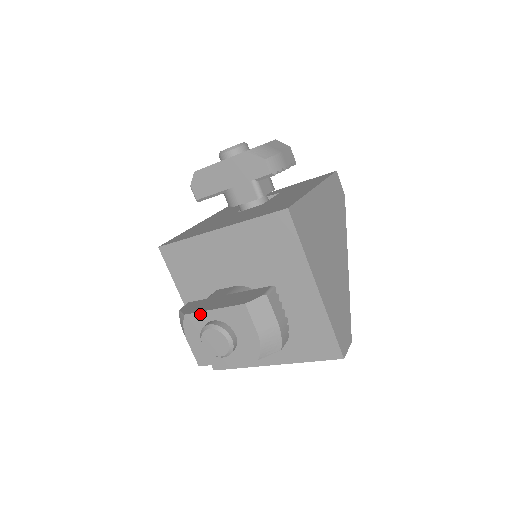
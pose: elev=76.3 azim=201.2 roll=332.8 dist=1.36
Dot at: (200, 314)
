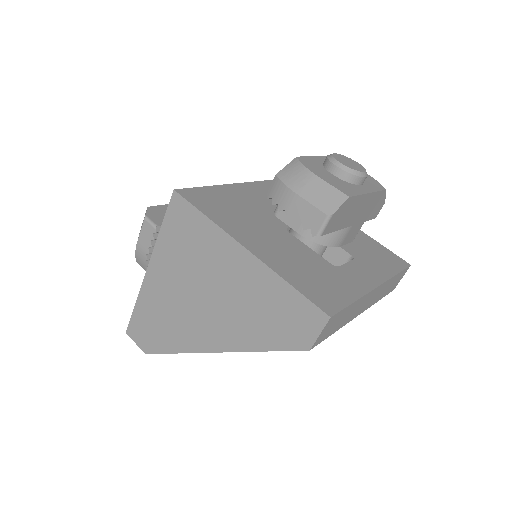
Dot at: (311, 158)
